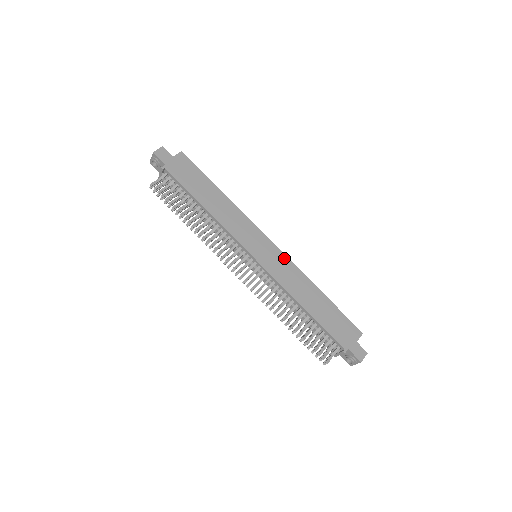
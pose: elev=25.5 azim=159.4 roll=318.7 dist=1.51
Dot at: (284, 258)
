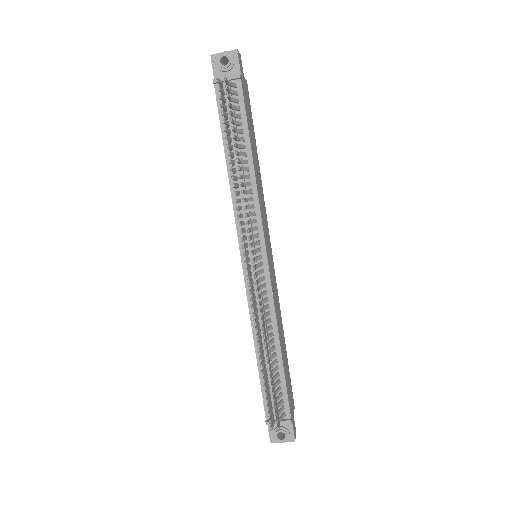
Dot at: (275, 278)
